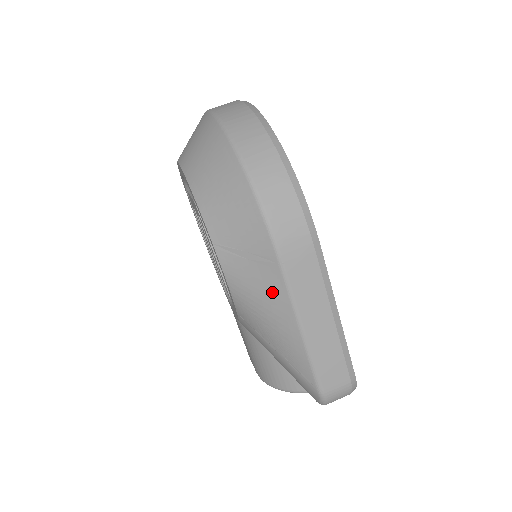
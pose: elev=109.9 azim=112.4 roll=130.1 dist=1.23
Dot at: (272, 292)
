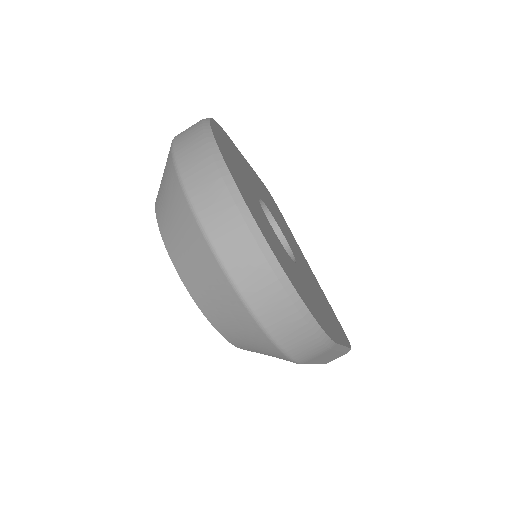
Dot at: occluded
